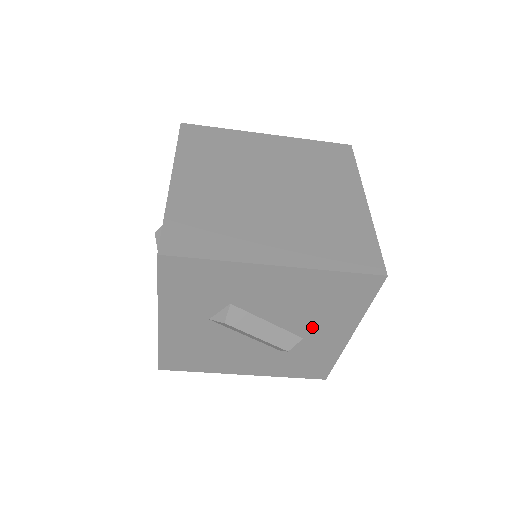
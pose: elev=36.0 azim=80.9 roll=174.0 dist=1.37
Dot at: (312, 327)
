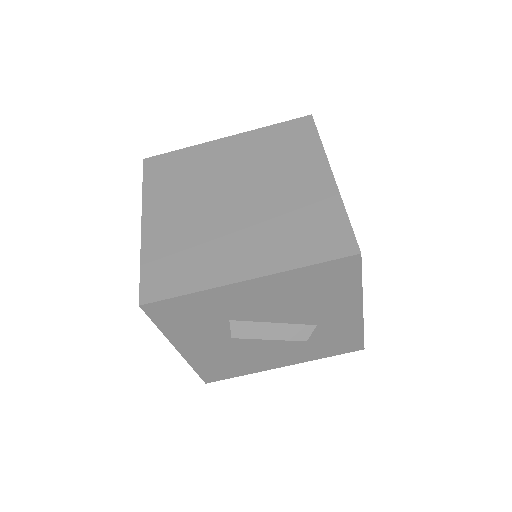
Dot at: (319, 314)
